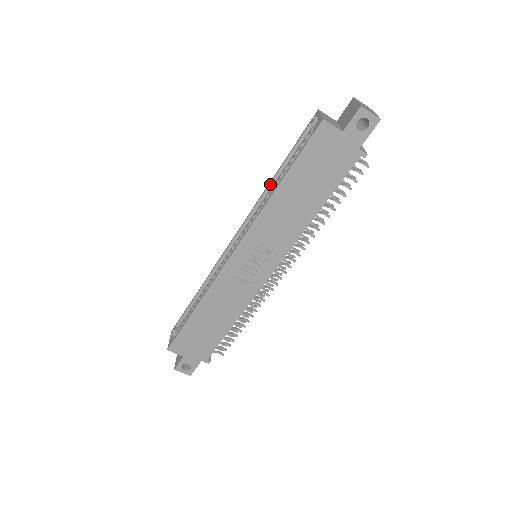
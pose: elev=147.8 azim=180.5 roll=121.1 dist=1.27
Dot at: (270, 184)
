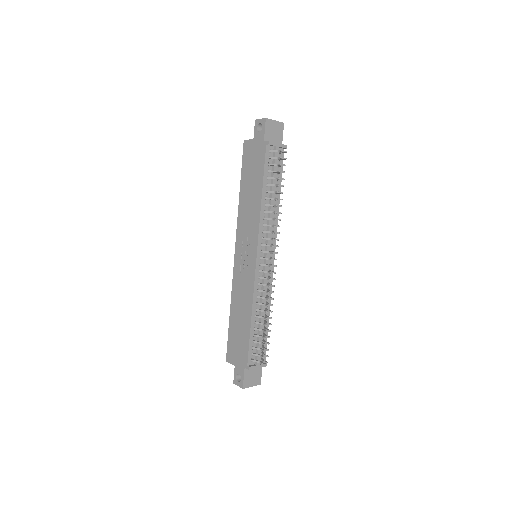
Dot at: occluded
